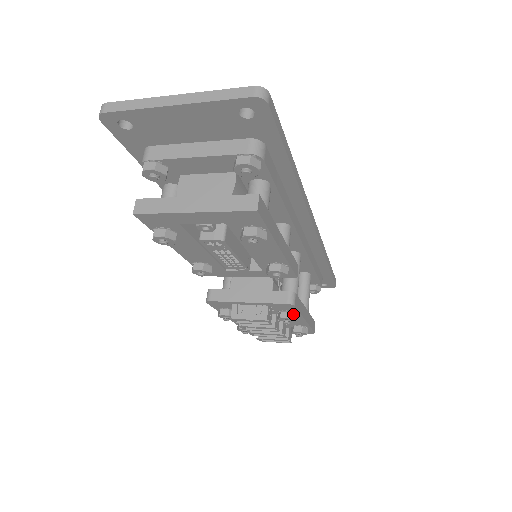
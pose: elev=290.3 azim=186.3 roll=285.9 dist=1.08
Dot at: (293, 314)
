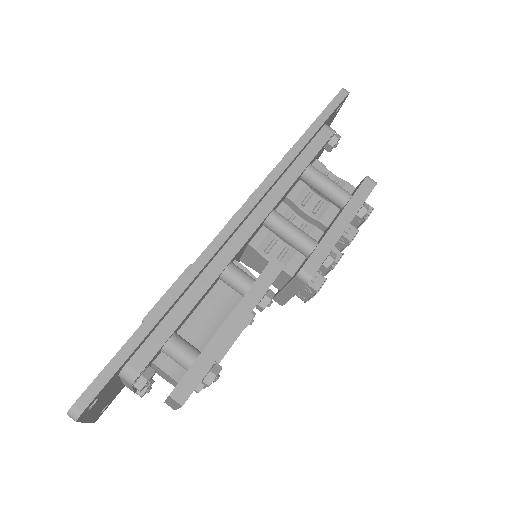
Dot at: (326, 262)
